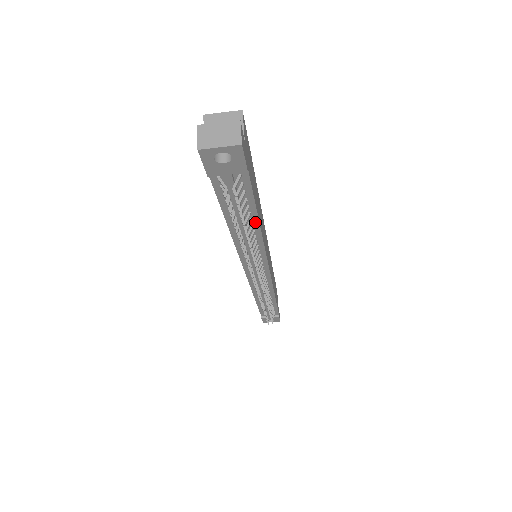
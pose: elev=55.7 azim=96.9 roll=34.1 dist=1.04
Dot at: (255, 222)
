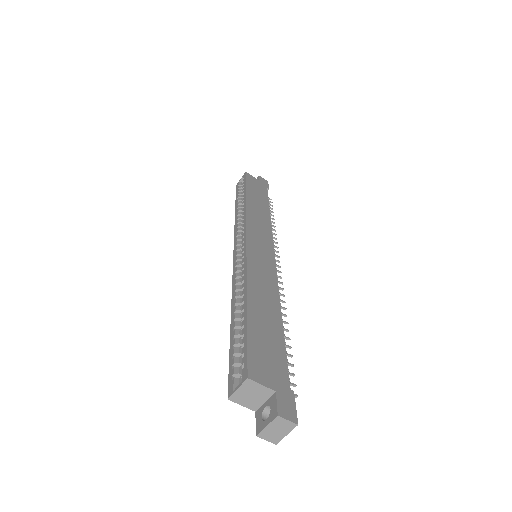
Dot at: (280, 323)
